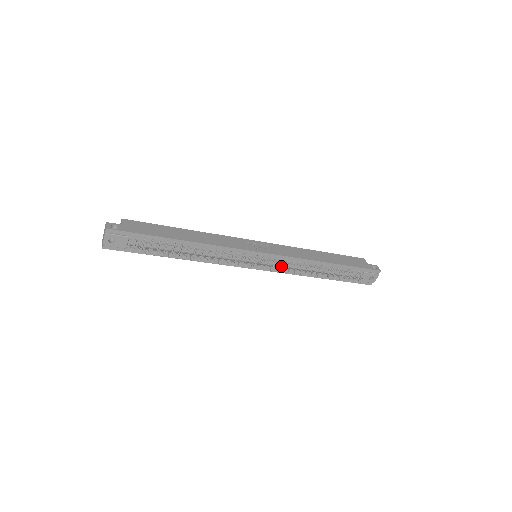
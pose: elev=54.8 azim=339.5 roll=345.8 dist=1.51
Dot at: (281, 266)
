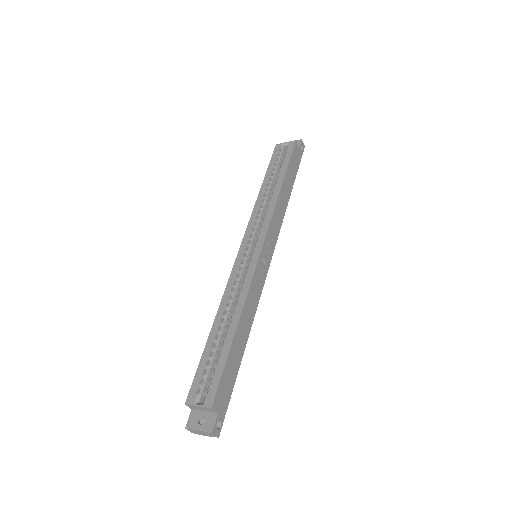
Dot at: occluded
